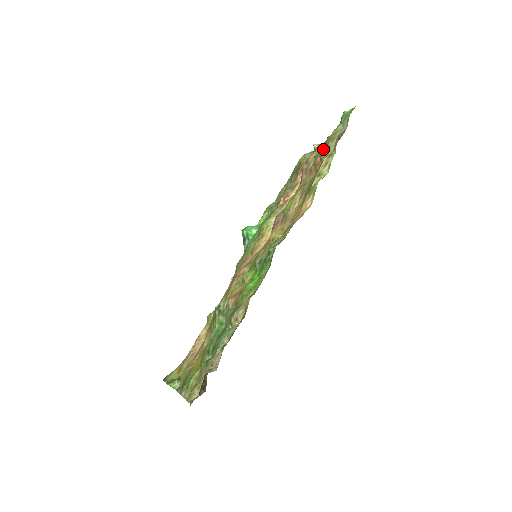
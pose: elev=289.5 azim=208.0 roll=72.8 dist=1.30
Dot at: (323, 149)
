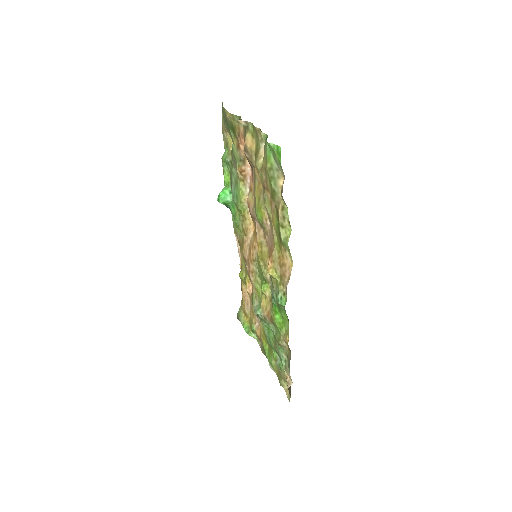
Dot at: (267, 184)
